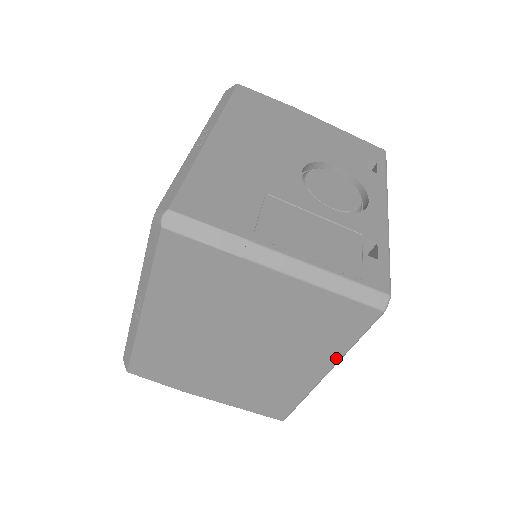
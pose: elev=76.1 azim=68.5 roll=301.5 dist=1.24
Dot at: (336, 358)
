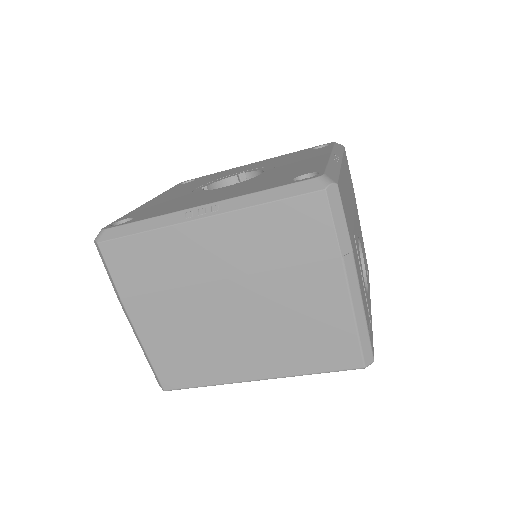
Dot at: (288, 374)
